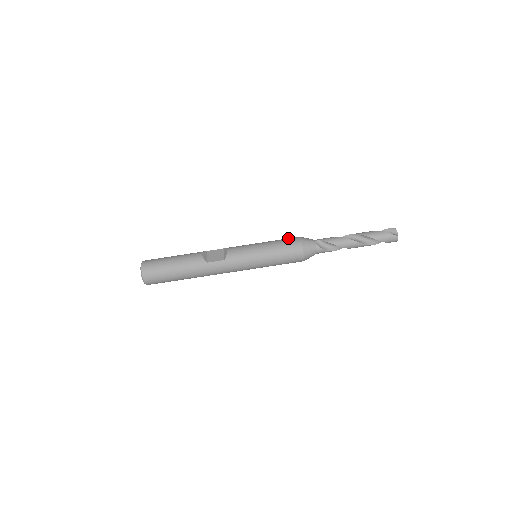
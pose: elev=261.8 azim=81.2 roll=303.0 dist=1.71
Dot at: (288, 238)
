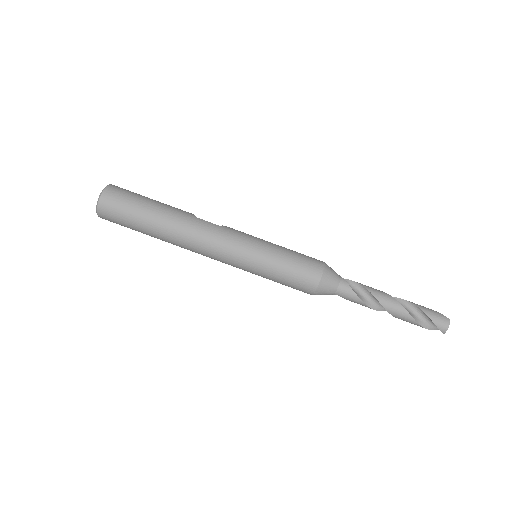
Dot at: occluded
